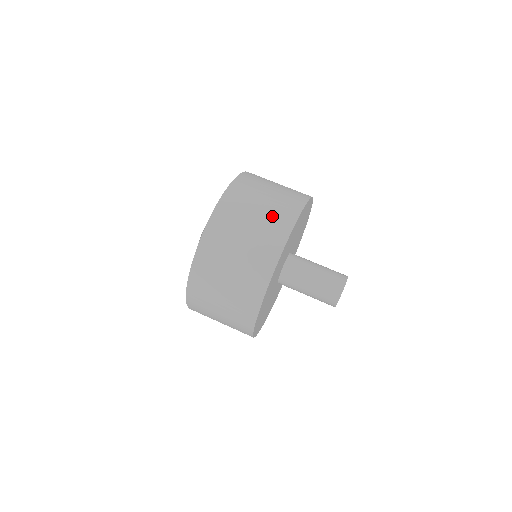
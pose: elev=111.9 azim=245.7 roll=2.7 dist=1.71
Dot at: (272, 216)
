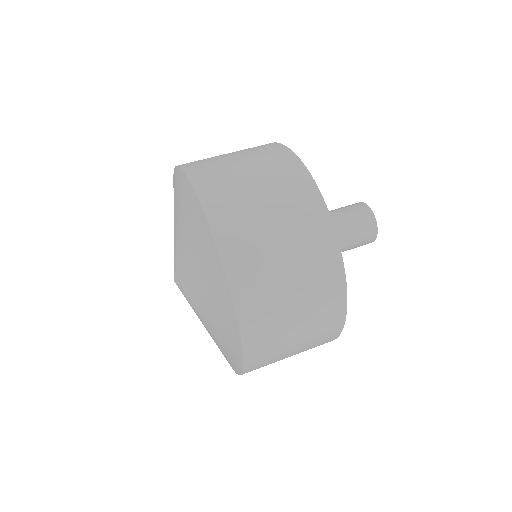
Dot at: (275, 176)
